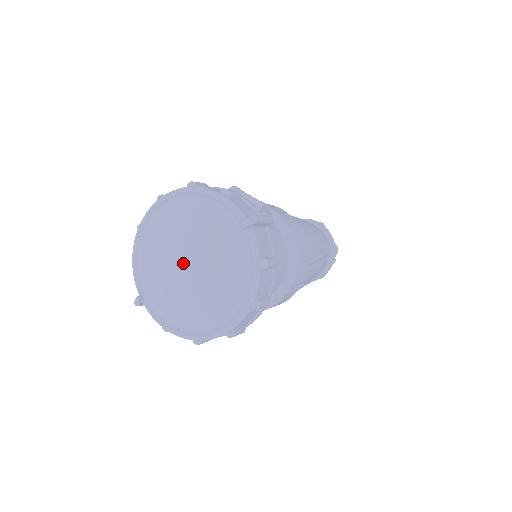
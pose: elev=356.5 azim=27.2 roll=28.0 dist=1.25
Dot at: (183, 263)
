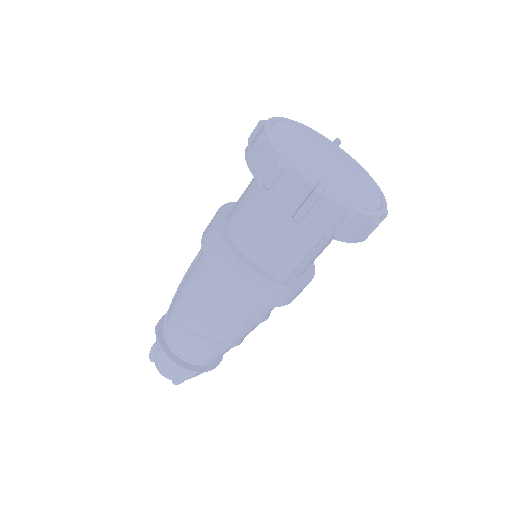
Dot at: (328, 158)
